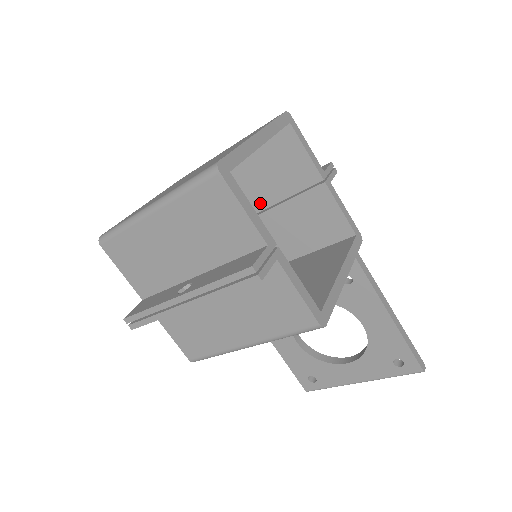
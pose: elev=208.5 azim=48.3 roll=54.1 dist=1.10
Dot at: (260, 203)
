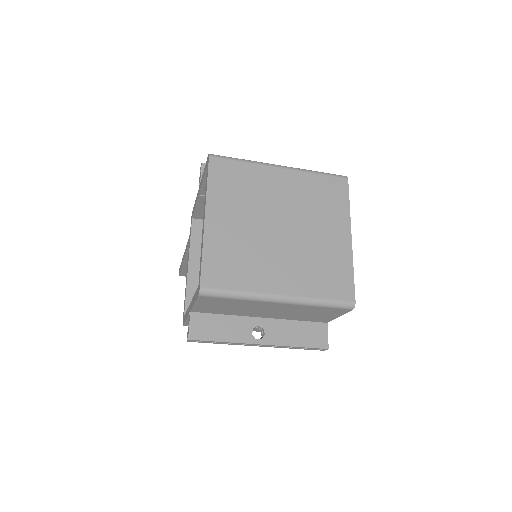
Dot at: occluded
